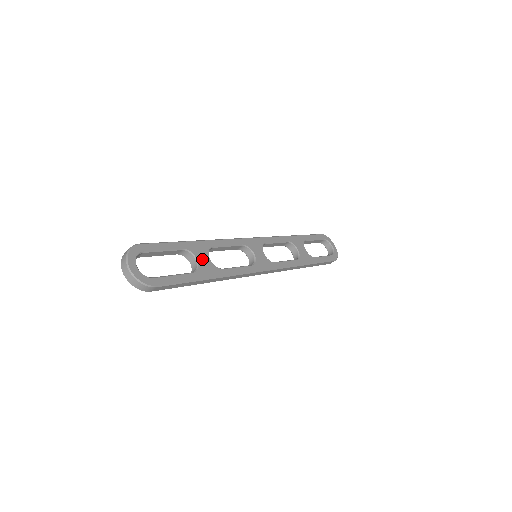
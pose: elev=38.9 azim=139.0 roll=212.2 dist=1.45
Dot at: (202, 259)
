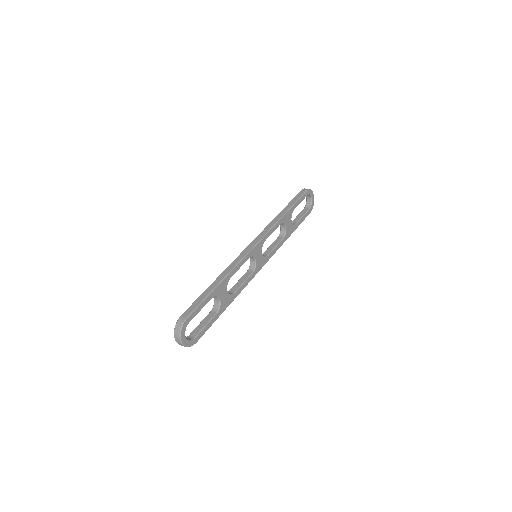
Dot at: (223, 296)
